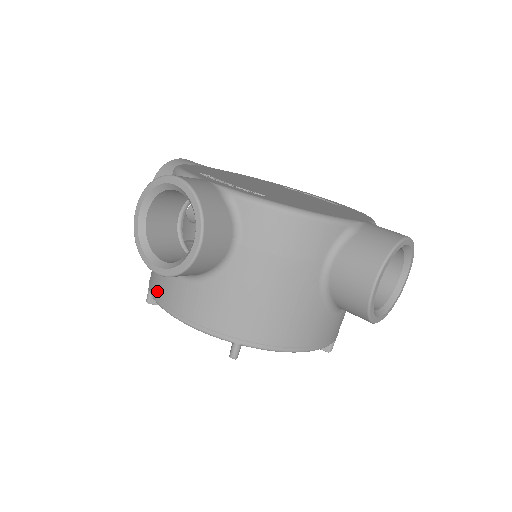
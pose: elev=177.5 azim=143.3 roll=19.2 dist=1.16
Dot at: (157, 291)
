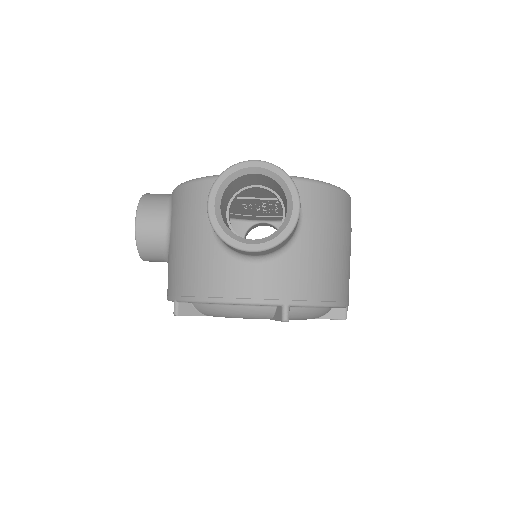
Dot at: occluded
